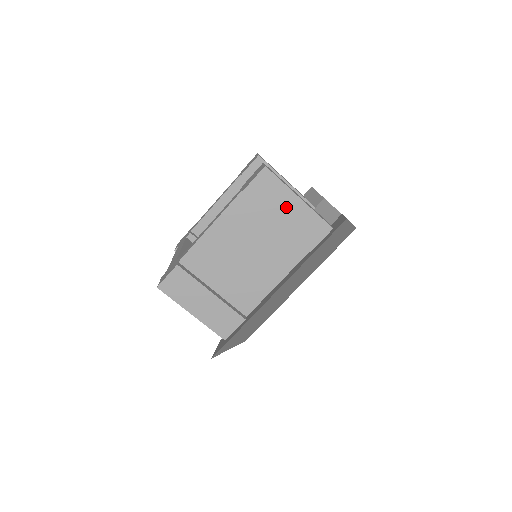
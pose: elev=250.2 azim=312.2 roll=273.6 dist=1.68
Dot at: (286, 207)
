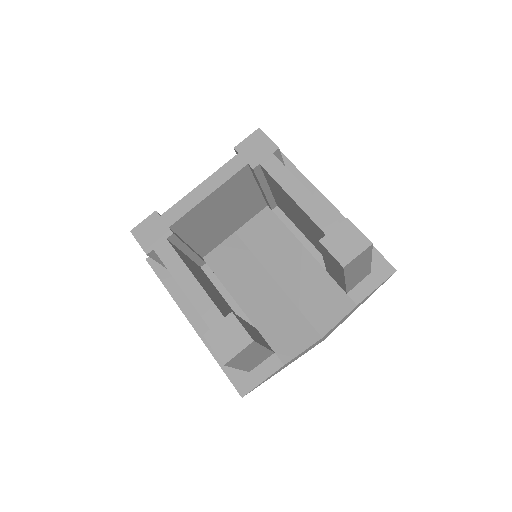
Dot at: occluded
